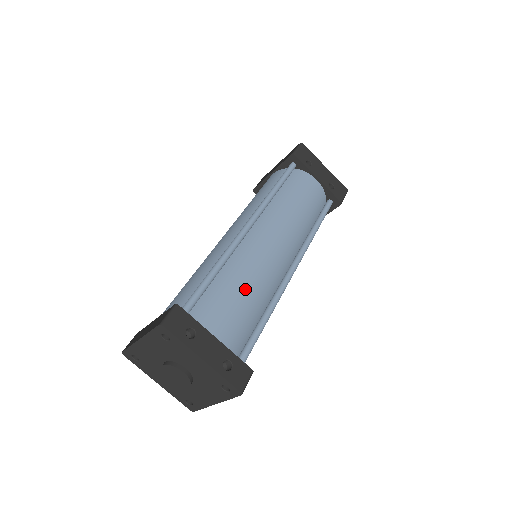
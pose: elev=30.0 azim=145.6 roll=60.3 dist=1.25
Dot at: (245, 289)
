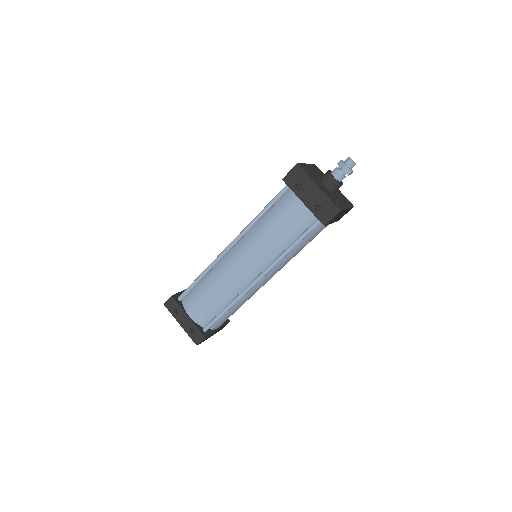
Dot at: (211, 292)
